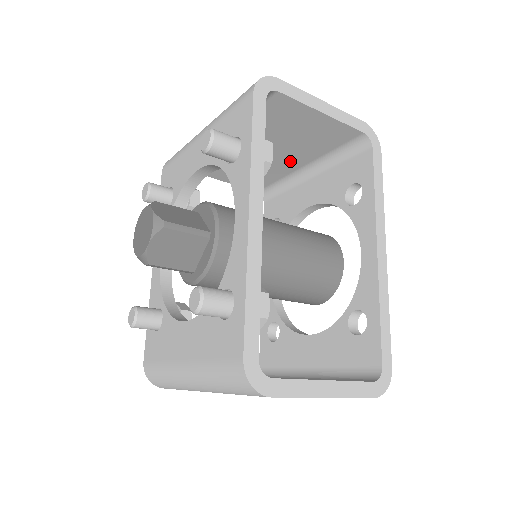
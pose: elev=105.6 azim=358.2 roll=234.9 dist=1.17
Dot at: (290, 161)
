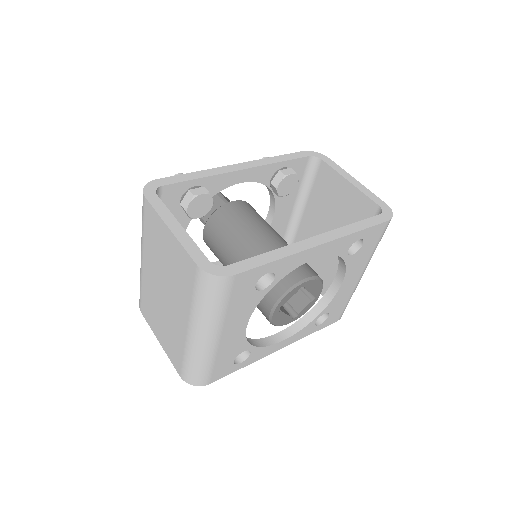
Dot at: occluded
